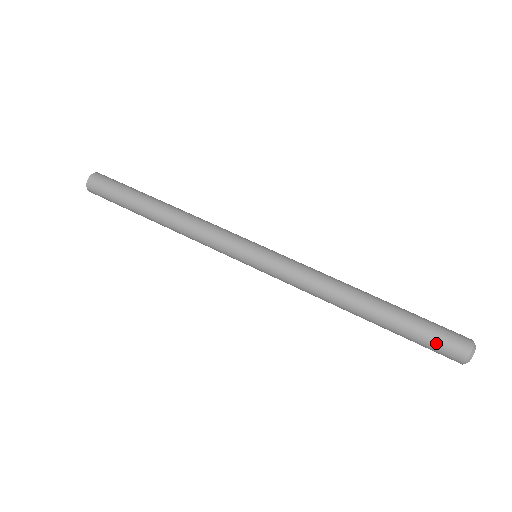
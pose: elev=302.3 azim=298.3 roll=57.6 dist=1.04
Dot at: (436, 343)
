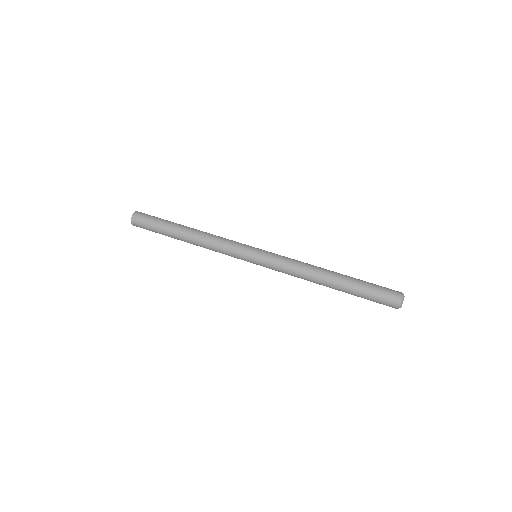
Dot at: (378, 300)
